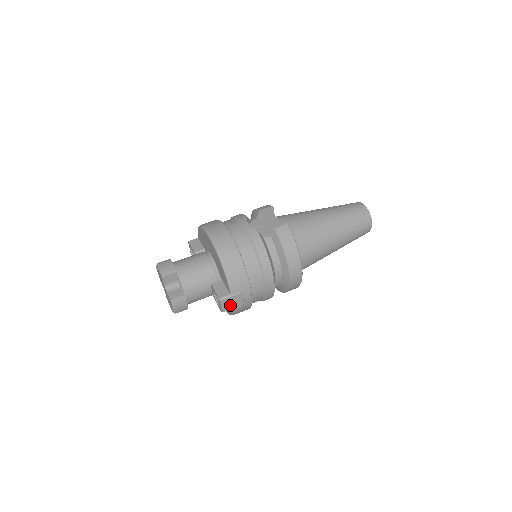
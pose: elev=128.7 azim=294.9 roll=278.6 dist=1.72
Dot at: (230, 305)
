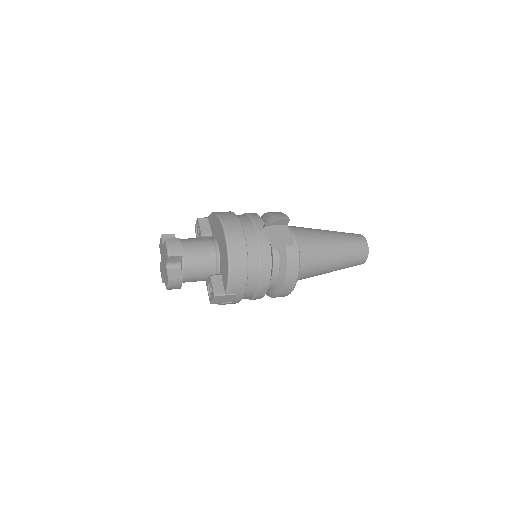
Dot at: (221, 300)
